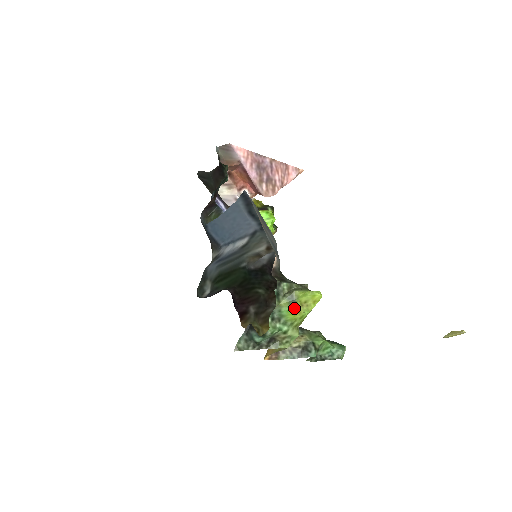
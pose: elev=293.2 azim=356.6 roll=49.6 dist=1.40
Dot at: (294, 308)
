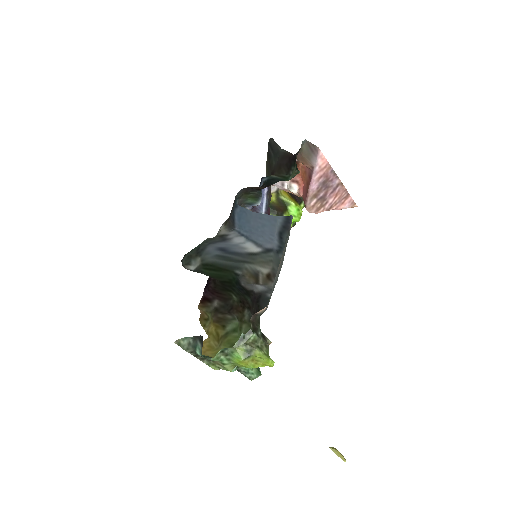
Dot at: (245, 360)
